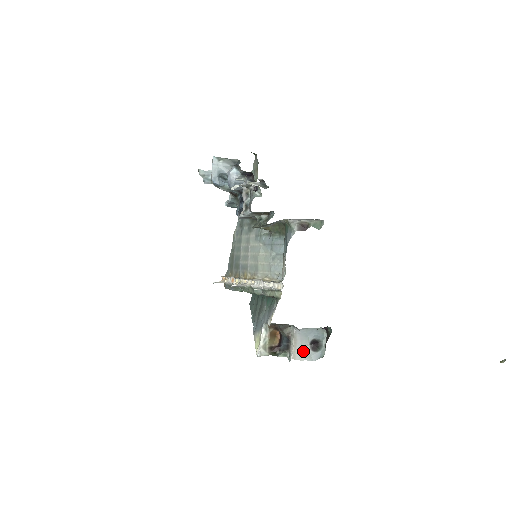
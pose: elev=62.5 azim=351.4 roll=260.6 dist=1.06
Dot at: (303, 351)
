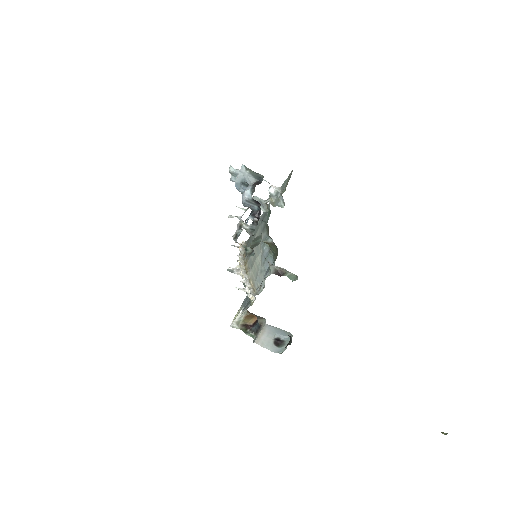
Dot at: (267, 341)
